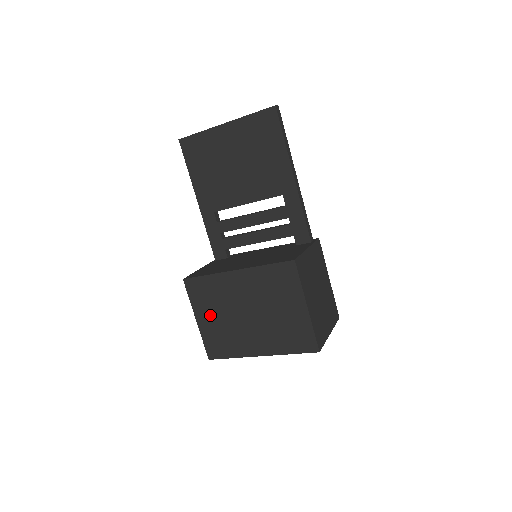
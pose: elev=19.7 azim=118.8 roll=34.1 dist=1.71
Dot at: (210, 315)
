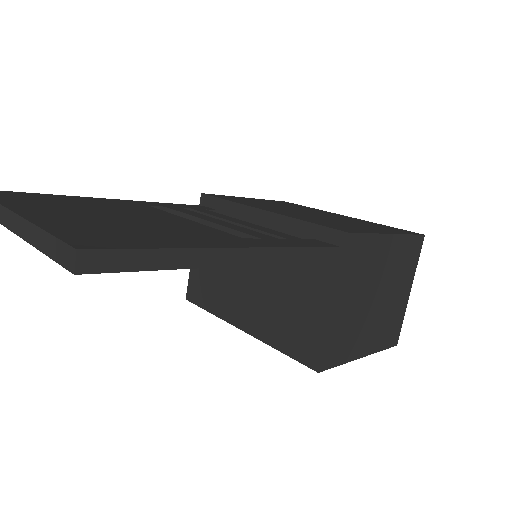
Dot at: occluded
